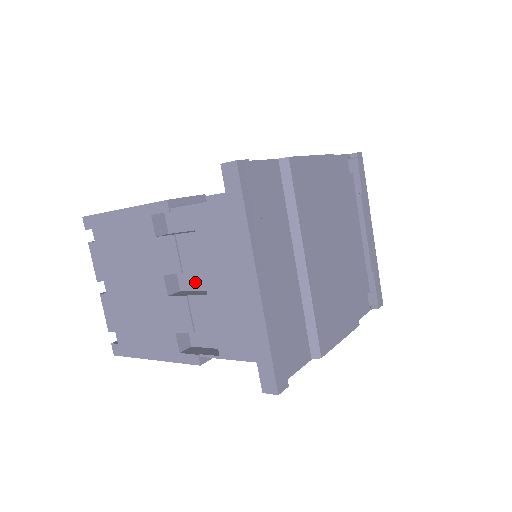
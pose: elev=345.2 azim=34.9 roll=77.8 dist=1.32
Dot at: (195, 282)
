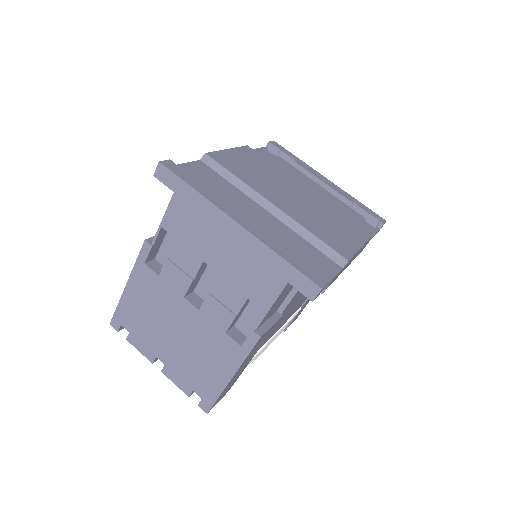
Dot at: (210, 283)
